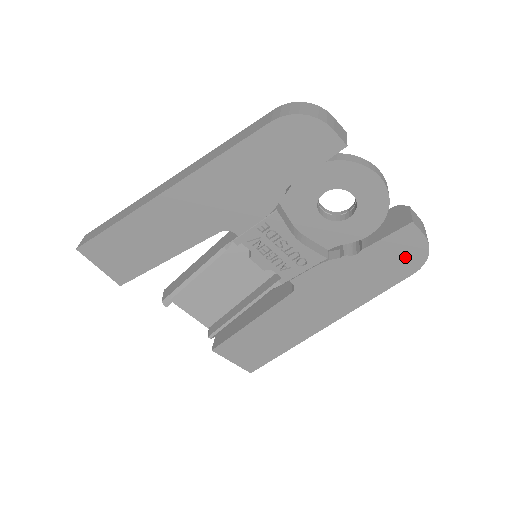
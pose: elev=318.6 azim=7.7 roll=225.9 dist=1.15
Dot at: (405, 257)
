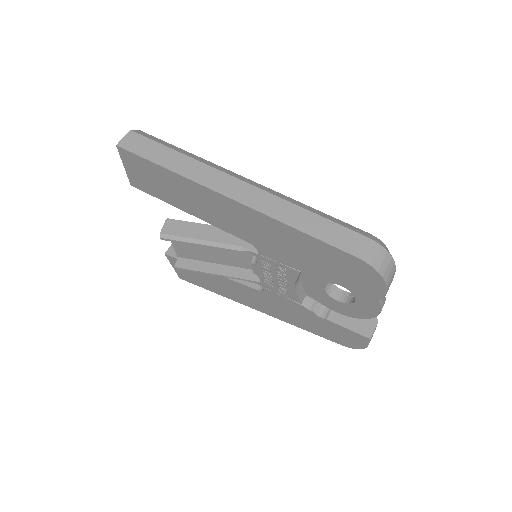
Dot at: (346, 339)
